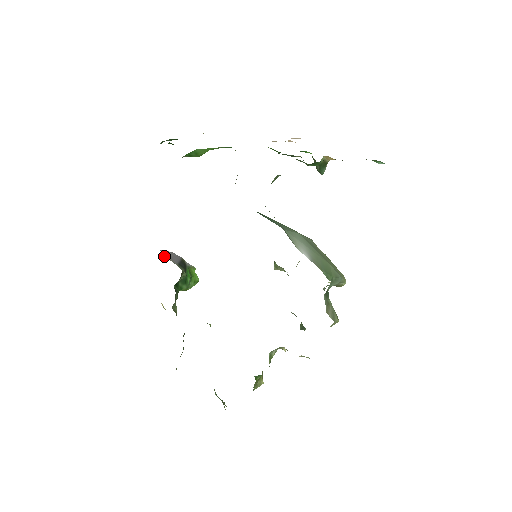
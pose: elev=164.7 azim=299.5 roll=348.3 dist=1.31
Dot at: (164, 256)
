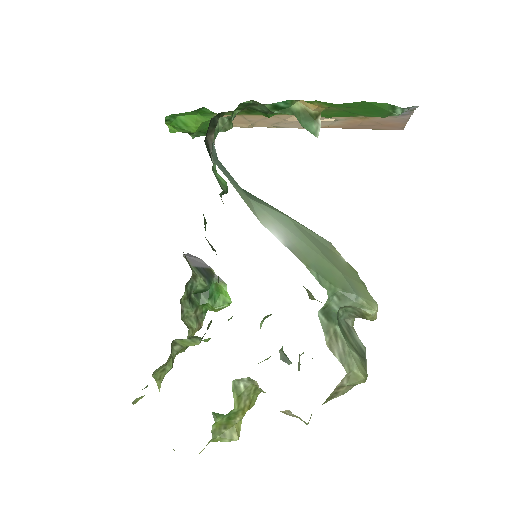
Dot at: (183, 255)
